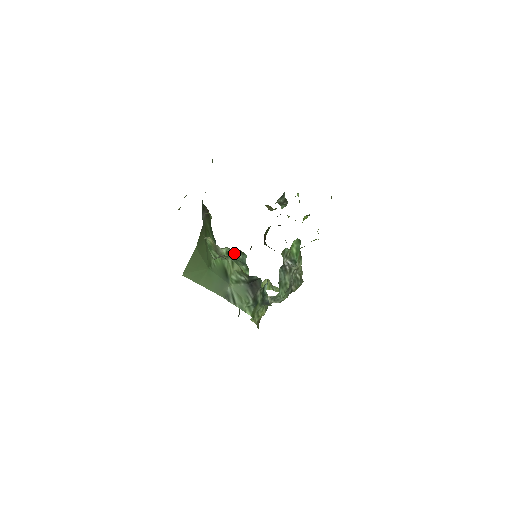
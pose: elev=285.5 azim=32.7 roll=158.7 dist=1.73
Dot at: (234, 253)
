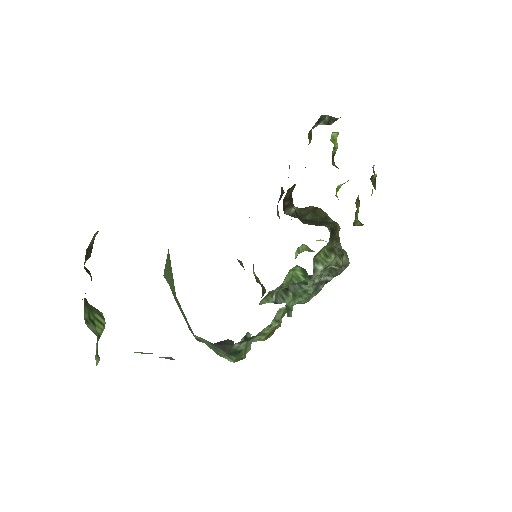
Dot at: occluded
